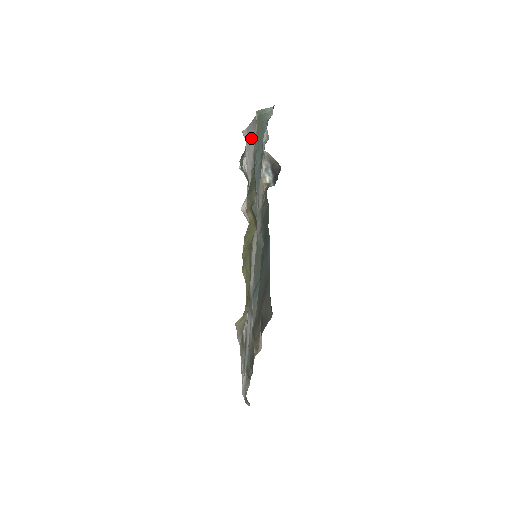
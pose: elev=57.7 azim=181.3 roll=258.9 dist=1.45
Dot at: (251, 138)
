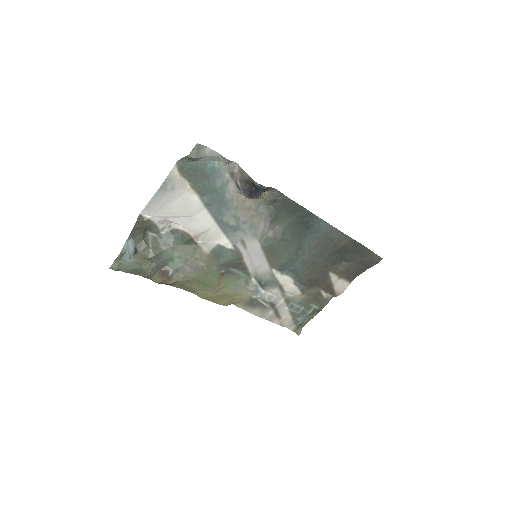
Dot at: (168, 200)
